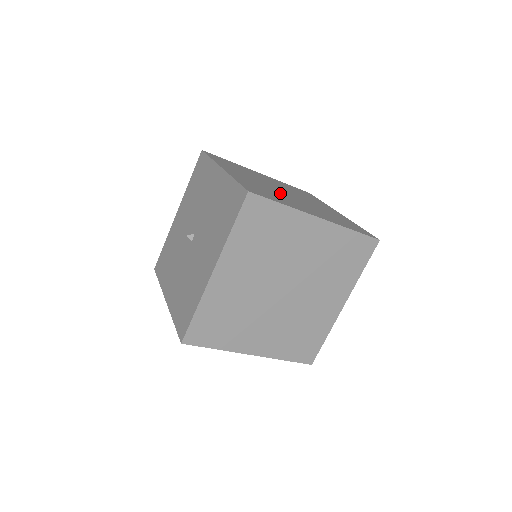
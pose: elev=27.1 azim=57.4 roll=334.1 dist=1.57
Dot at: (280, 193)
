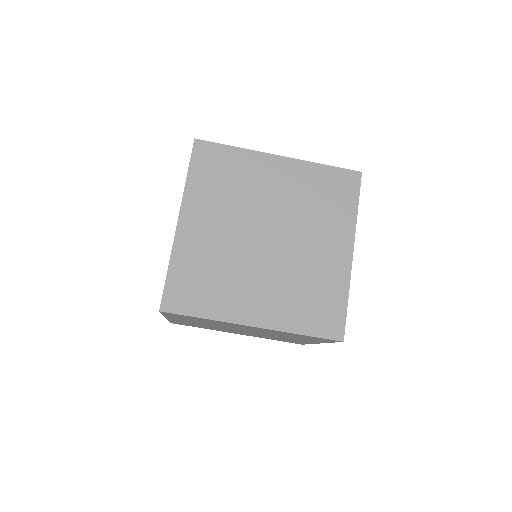
Dot at: occluded
